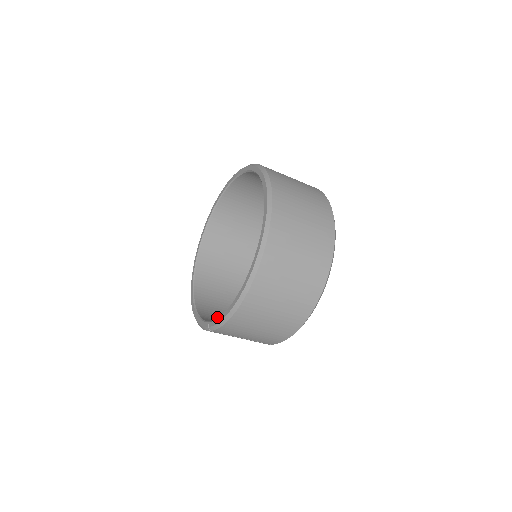
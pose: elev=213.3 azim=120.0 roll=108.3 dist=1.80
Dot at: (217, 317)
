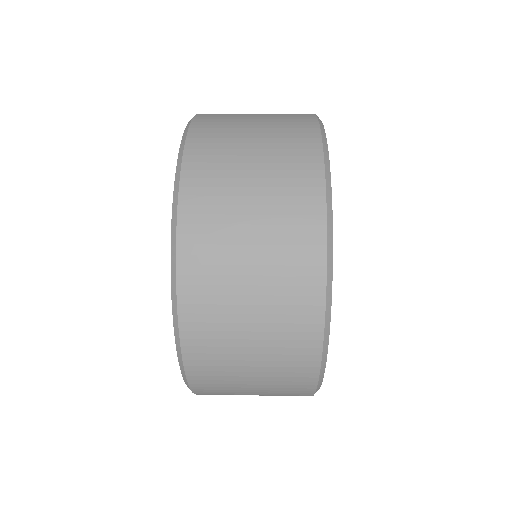
Dot at: occluded
